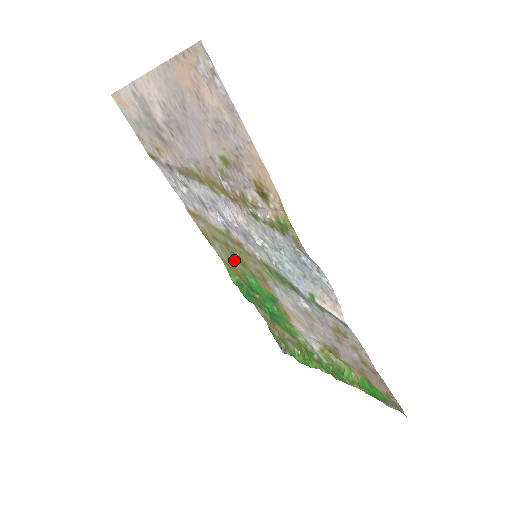
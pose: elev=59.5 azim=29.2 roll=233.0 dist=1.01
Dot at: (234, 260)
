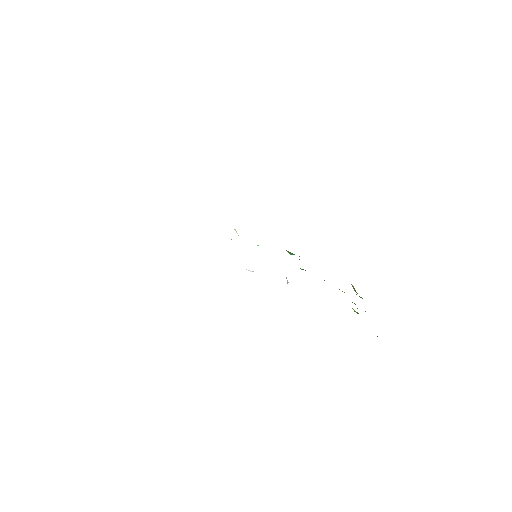
Dot at: occluded
